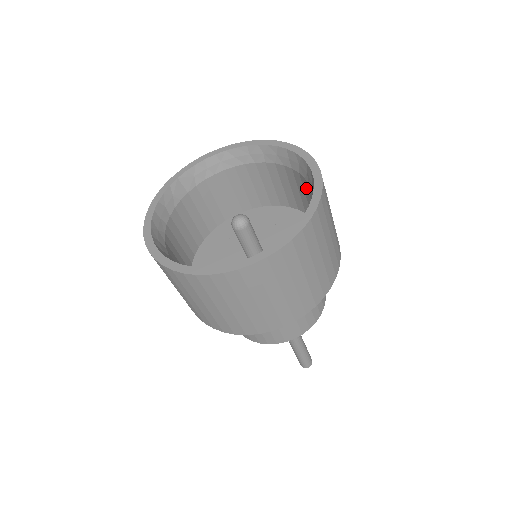
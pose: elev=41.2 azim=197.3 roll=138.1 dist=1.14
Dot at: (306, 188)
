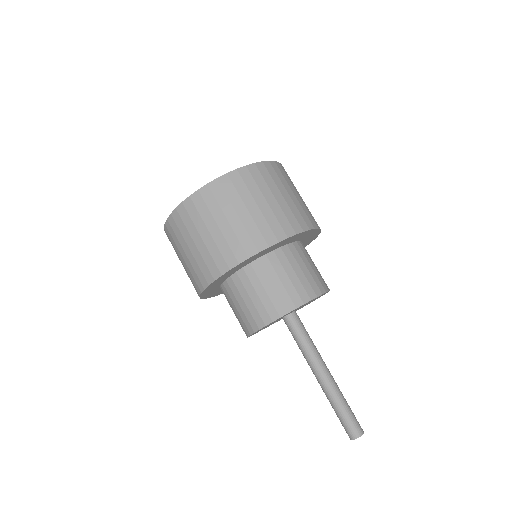
Dot at: occluded
